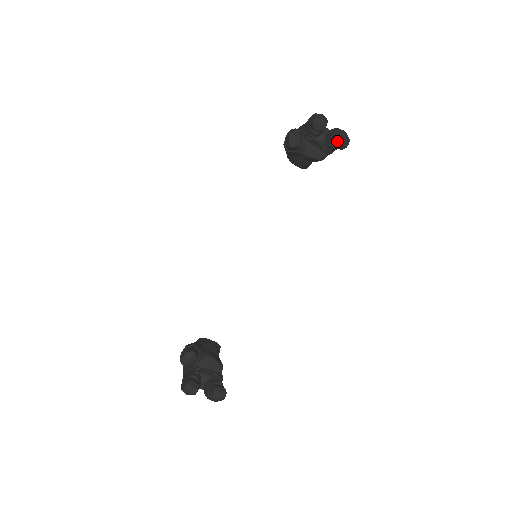
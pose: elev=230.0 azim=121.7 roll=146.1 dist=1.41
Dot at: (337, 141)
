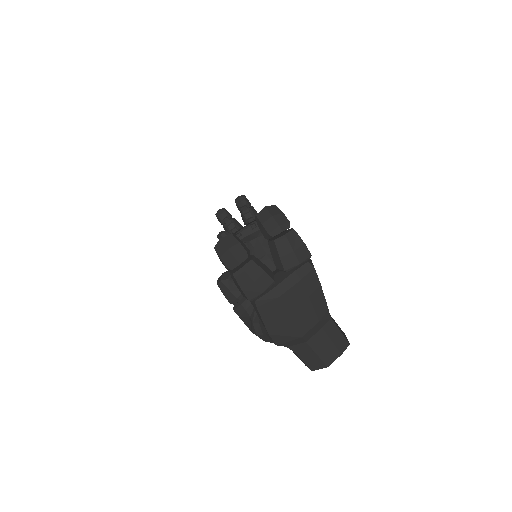
Dot at: (236, 201)
